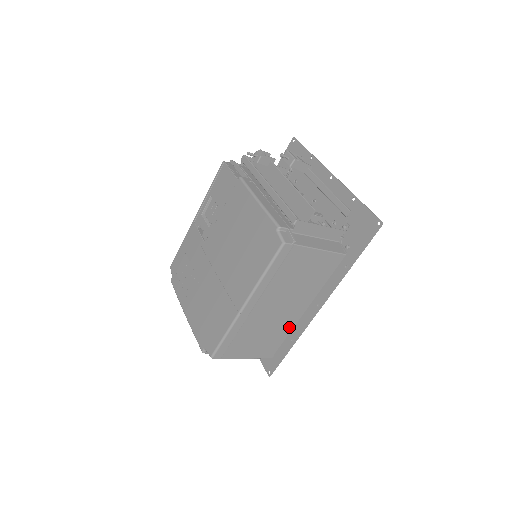
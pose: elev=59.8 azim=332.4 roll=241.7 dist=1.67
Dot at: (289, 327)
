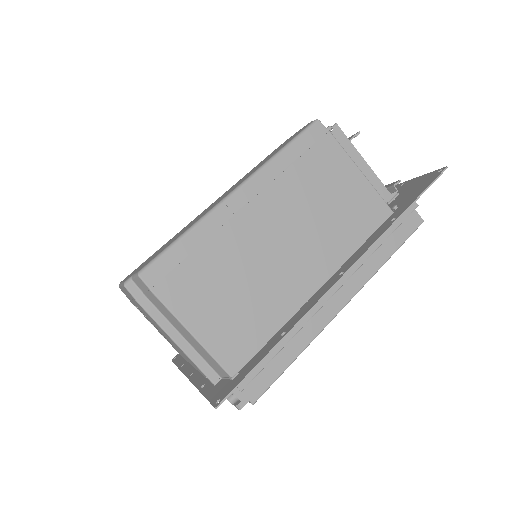
Dot at: (283, 309)
